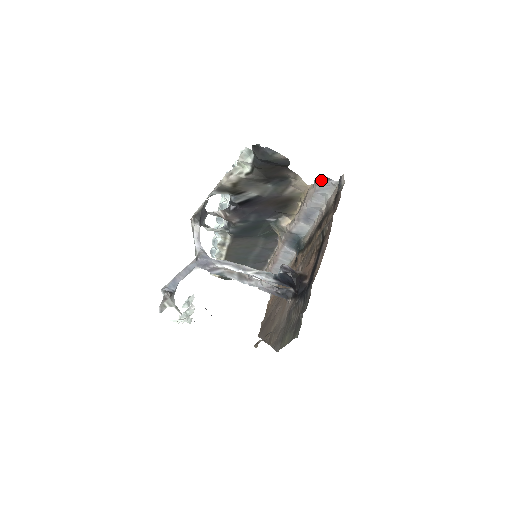
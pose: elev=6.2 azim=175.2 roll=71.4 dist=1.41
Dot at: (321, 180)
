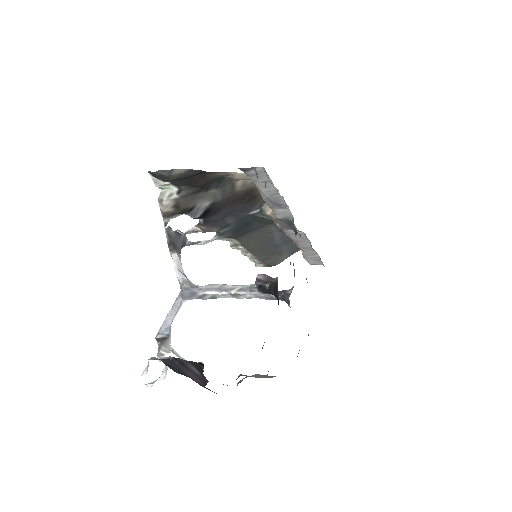
Dot at: (247, 171)
